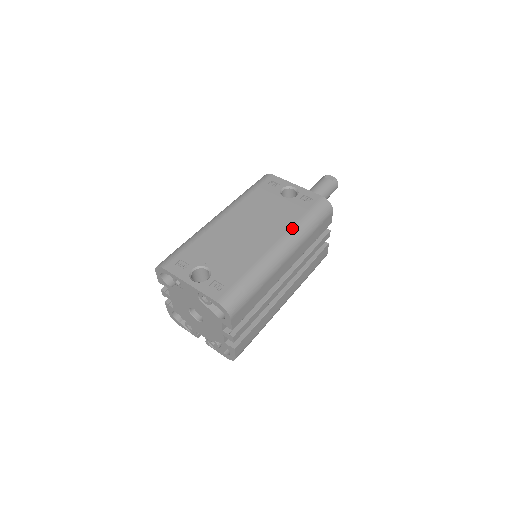
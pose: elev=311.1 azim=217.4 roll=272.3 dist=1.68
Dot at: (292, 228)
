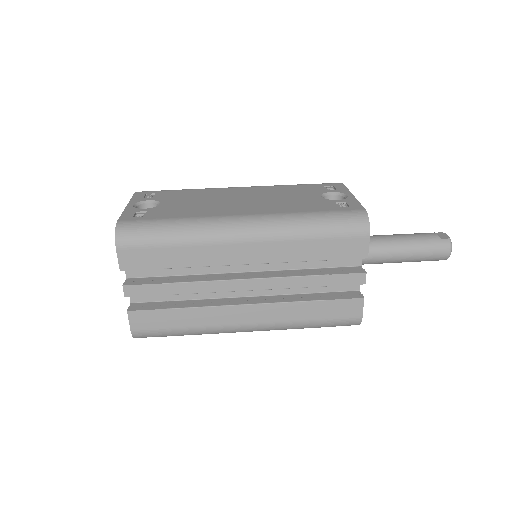
Dot at: (282, 214)
